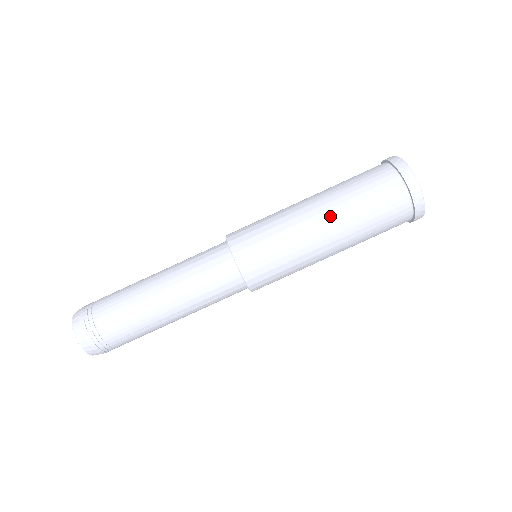
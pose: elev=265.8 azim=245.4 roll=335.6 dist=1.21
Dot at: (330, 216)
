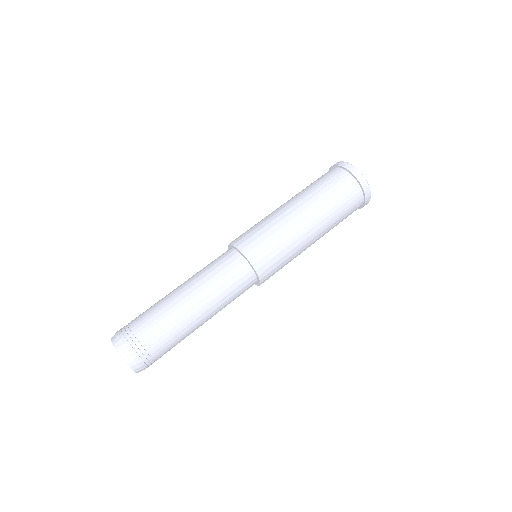
Dot at: (298, 201)
